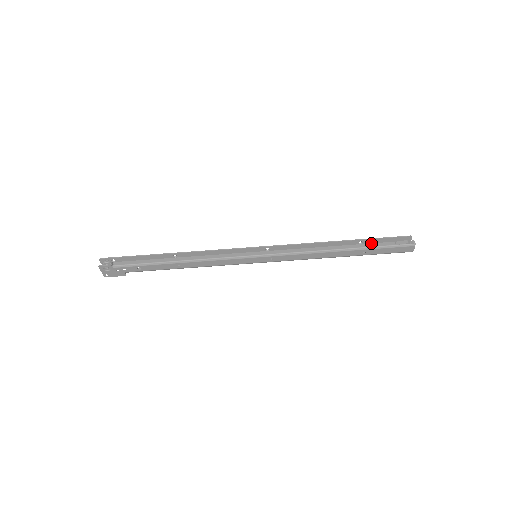
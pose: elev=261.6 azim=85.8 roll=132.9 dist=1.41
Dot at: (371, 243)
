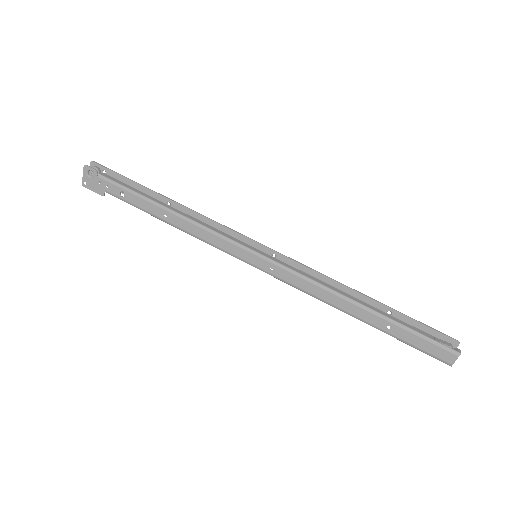
Dot at: (402, 320)
